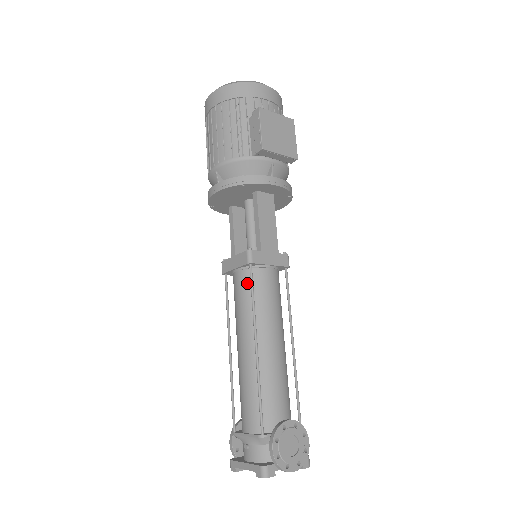
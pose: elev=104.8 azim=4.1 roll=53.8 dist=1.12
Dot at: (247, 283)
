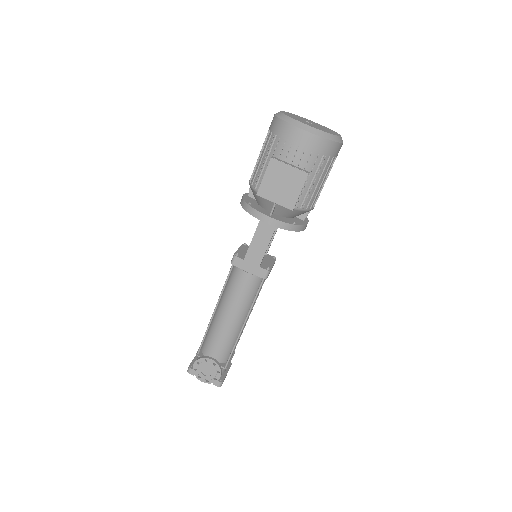
Dot at: (232, 272)
